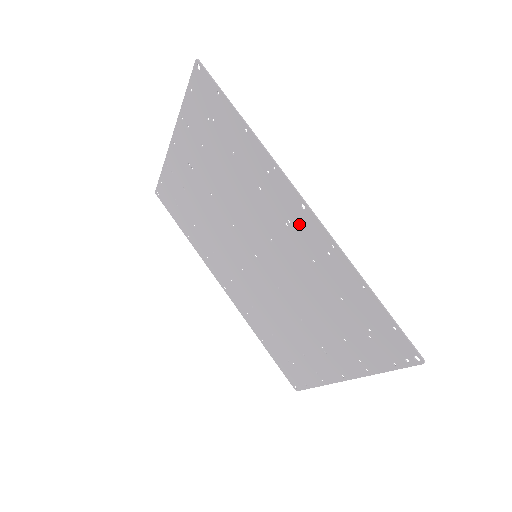
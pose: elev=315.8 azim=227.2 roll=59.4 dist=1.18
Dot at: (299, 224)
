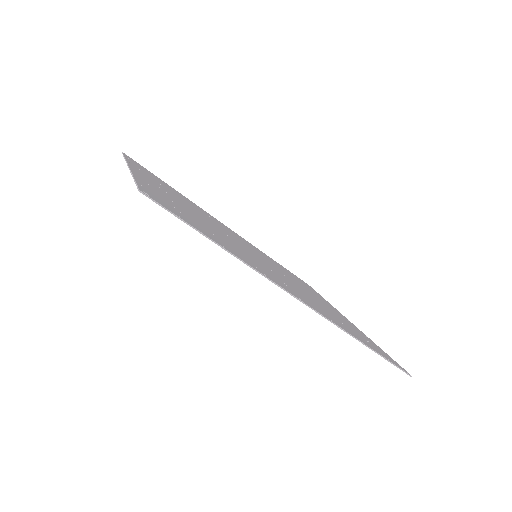
Dot at: occluded
